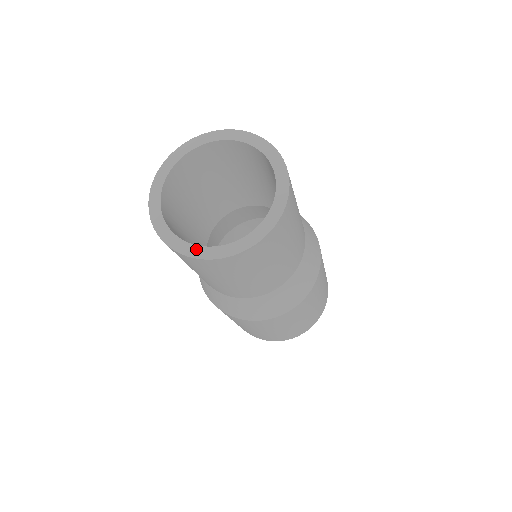
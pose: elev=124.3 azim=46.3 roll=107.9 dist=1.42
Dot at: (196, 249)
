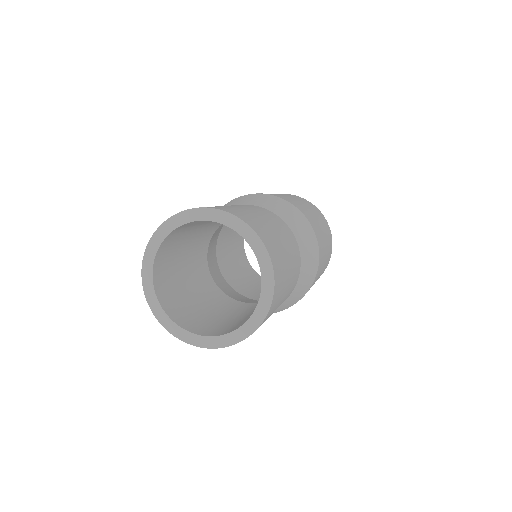
Dot at: (151, 291)
